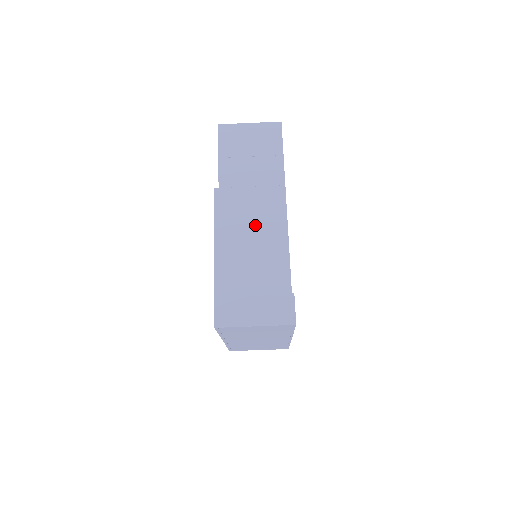
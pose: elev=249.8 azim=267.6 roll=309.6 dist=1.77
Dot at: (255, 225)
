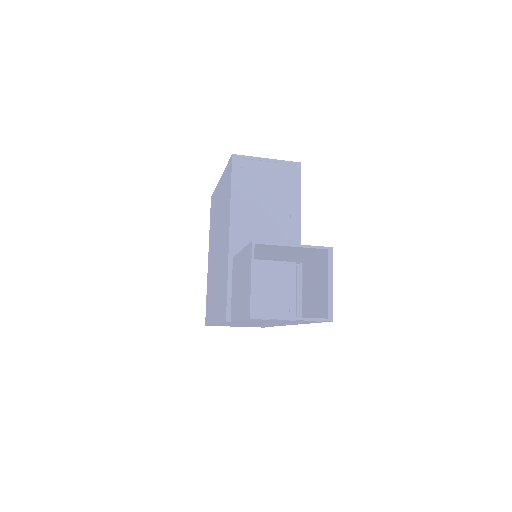
Dot at: occluded
